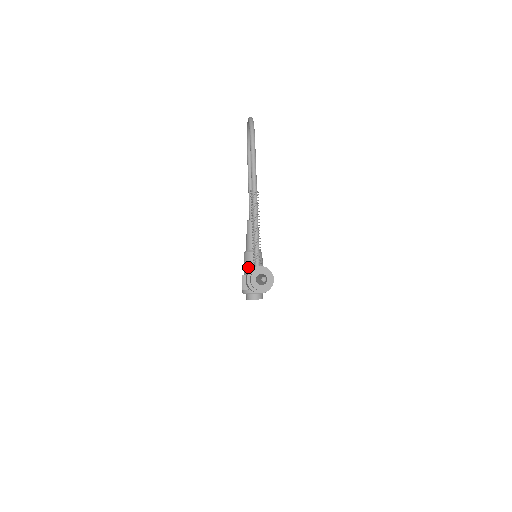
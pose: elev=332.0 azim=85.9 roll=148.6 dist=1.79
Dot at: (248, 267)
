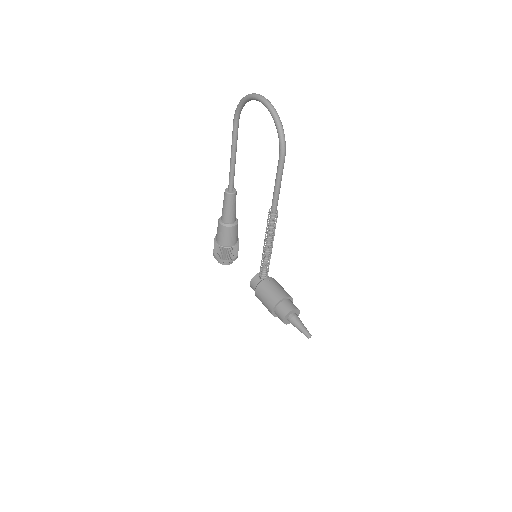
Dot at: (226, 240)
